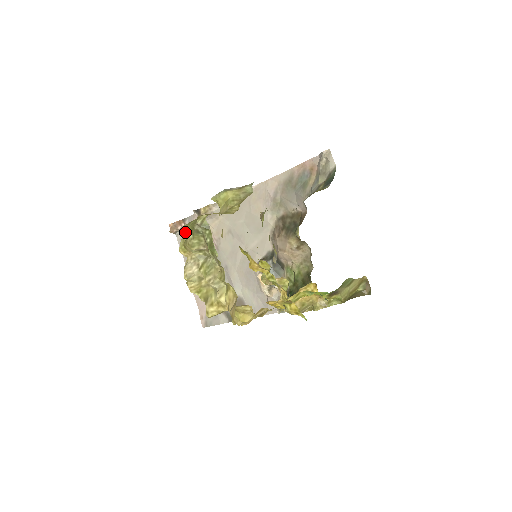
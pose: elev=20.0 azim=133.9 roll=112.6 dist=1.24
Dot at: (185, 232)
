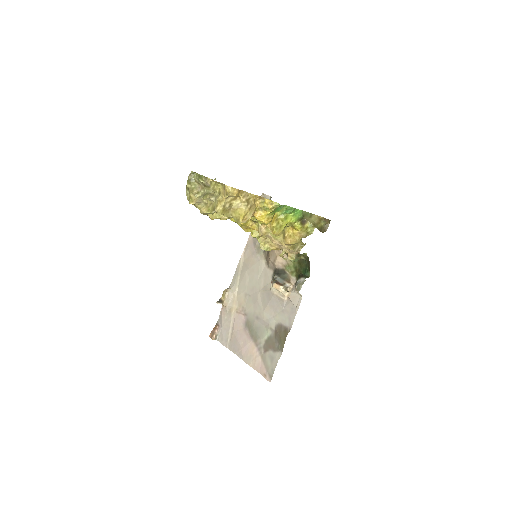
Dot at: (188, 193)
